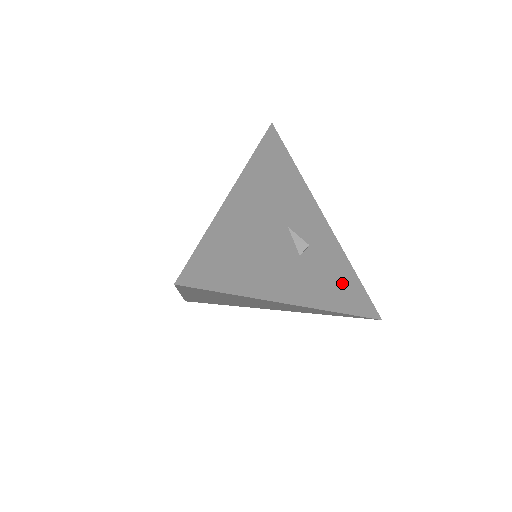
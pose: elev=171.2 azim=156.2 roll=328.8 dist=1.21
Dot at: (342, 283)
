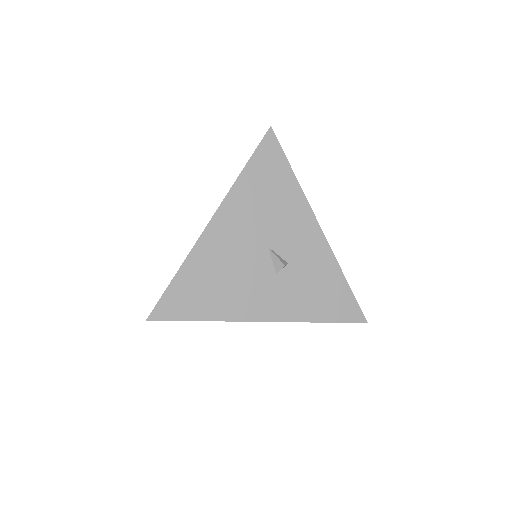
Dot at: (324, 293)
